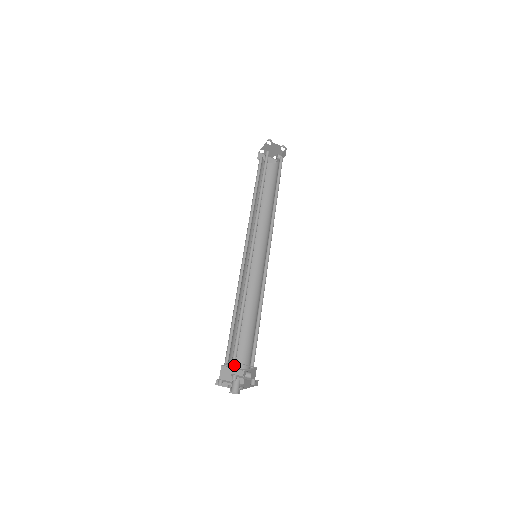
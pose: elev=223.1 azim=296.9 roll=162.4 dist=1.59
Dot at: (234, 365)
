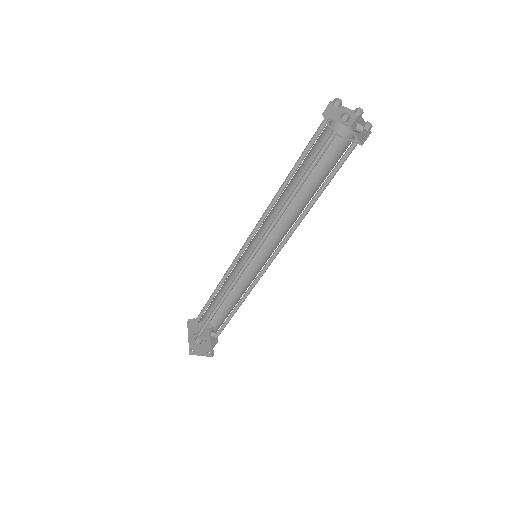
Dot at: (205, 320)
